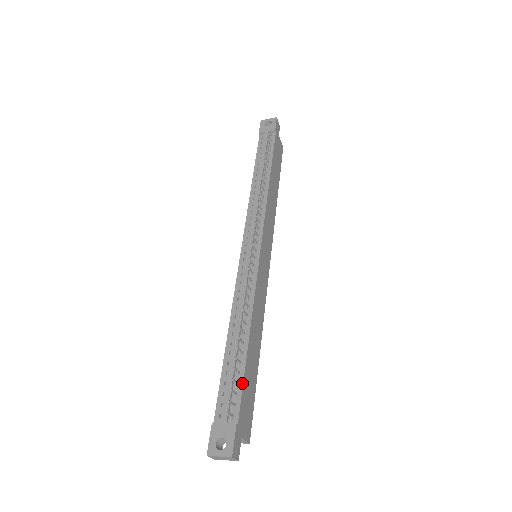
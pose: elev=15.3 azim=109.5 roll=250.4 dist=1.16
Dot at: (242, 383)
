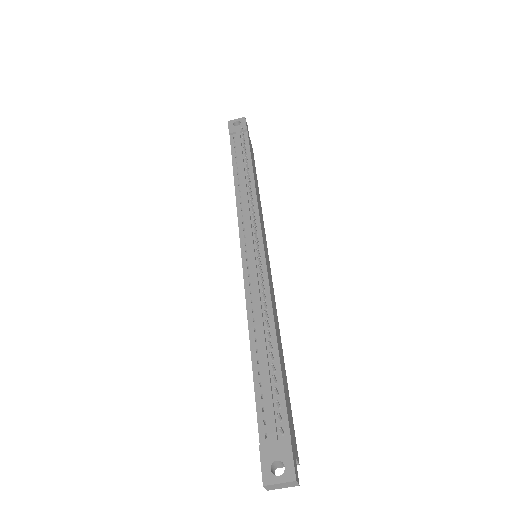
Dot at: (283, 392)
